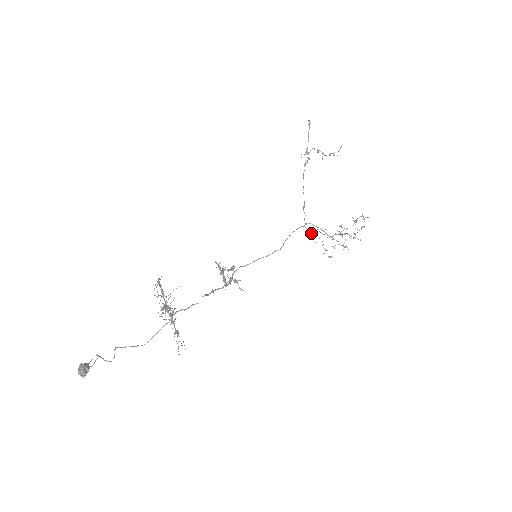
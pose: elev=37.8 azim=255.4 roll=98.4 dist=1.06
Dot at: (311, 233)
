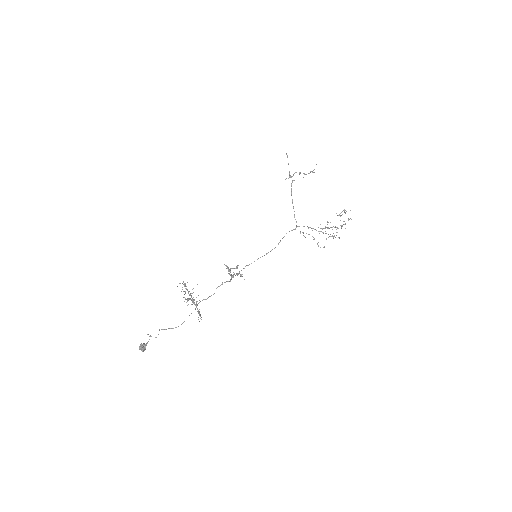
Dot at: (302, 232)
